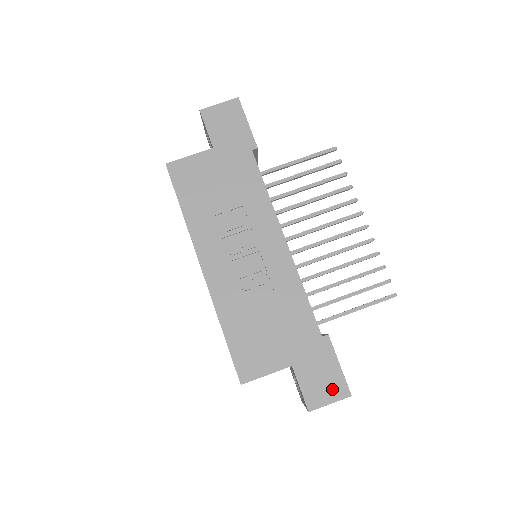
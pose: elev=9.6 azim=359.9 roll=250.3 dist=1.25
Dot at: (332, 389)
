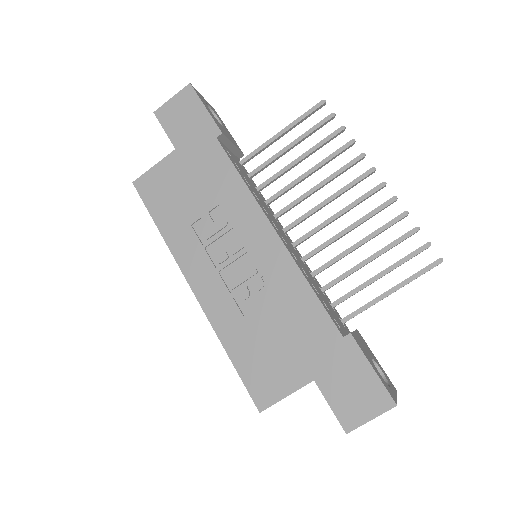
Dot at: (370, 401)
